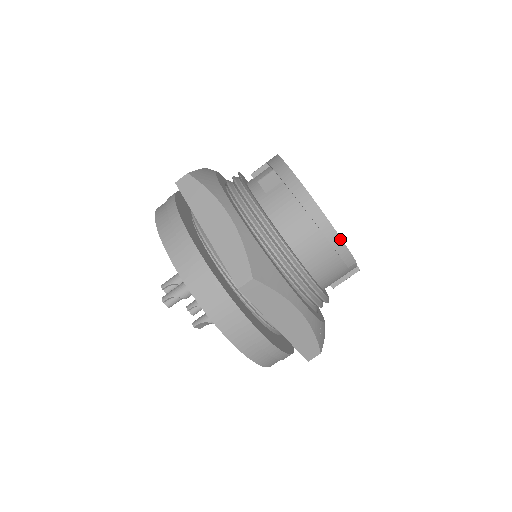
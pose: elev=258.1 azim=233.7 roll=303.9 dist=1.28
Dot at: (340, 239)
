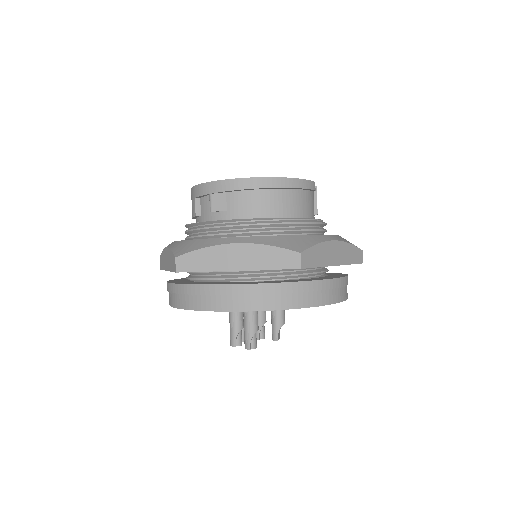
Dot at: (297, 179)
